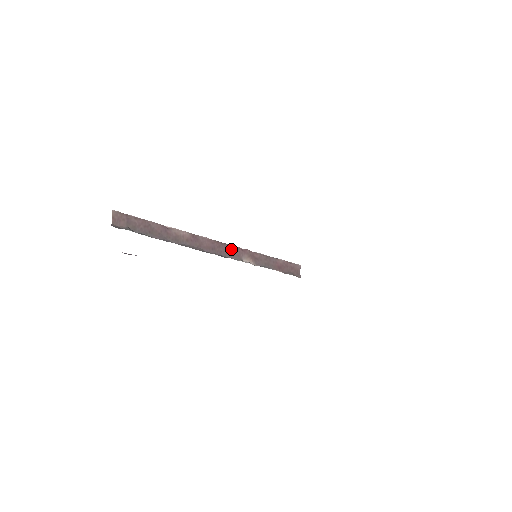
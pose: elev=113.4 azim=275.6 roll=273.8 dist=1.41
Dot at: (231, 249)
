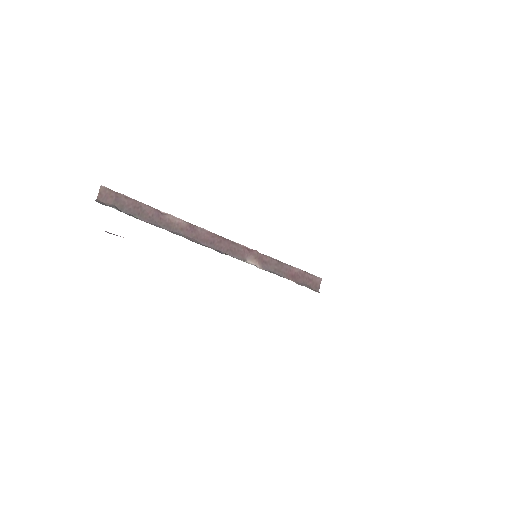
Dot at: (235, 247)
